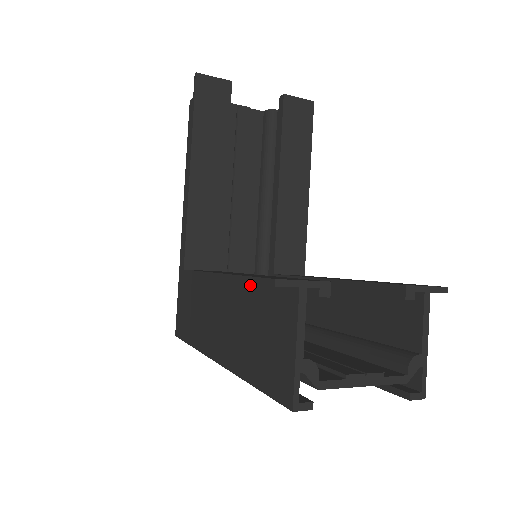
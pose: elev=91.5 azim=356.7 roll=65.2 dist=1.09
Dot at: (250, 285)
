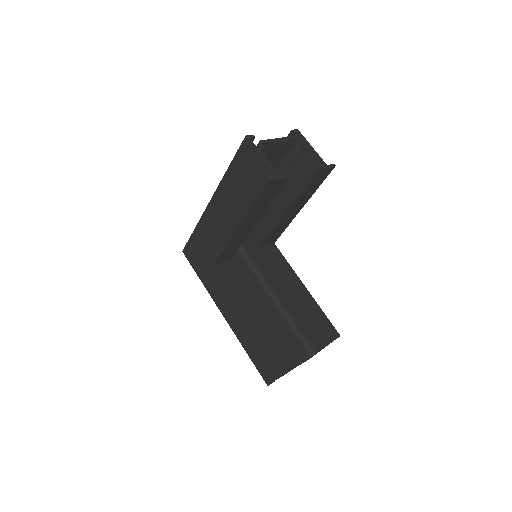
Dot at: occluded
